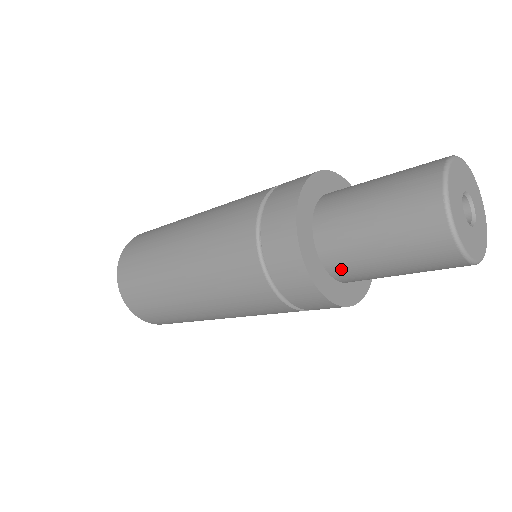
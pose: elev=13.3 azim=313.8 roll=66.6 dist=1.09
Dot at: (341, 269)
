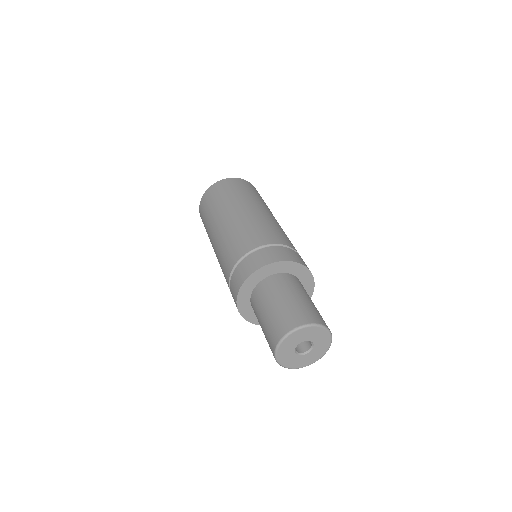
Dot at: occluded
